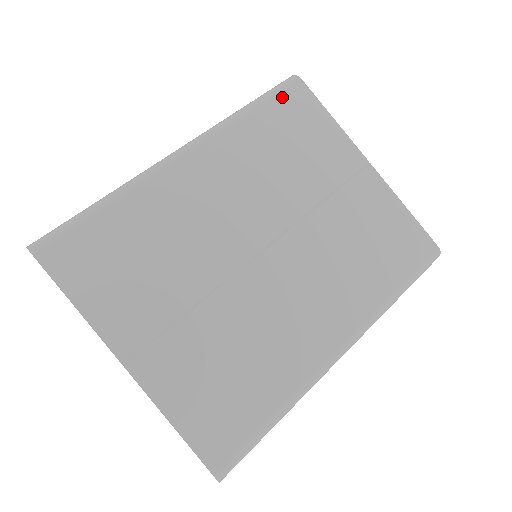
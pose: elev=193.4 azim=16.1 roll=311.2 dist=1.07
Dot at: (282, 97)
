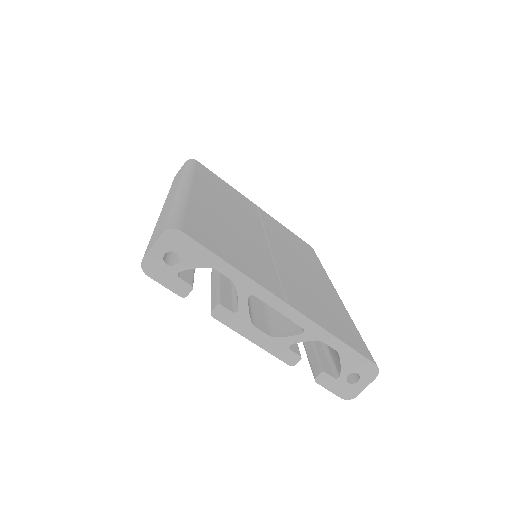
Dot at: (199, 167)
